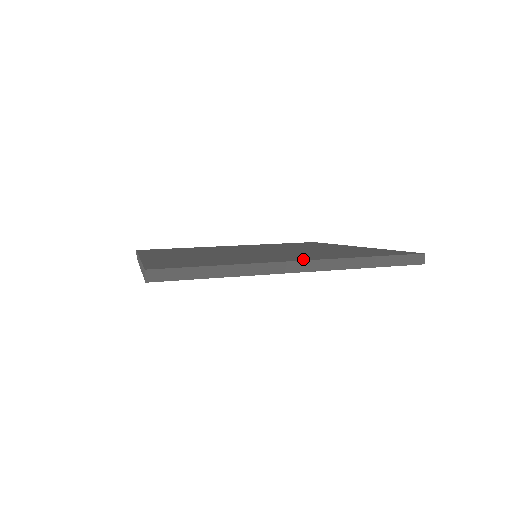
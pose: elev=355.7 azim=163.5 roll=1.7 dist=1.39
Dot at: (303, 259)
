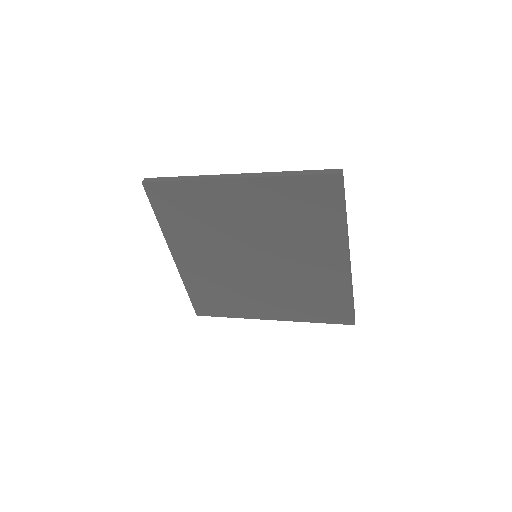
Dot at: occluded
